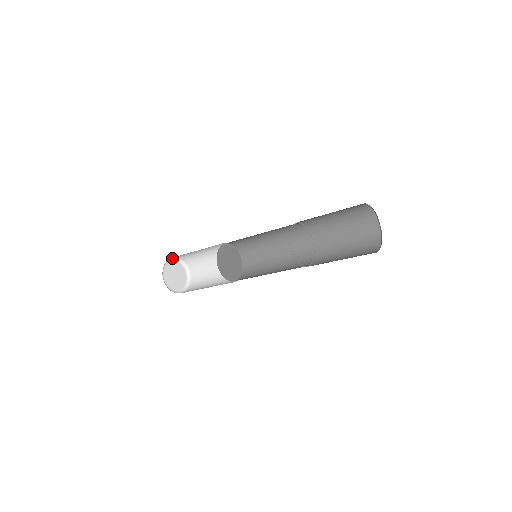
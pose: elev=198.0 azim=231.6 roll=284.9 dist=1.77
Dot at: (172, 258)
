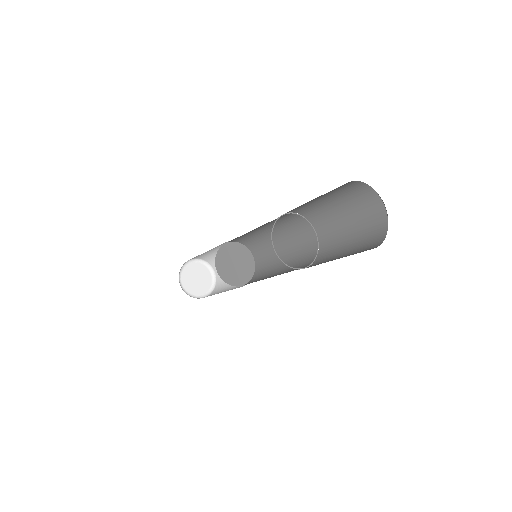
Dot at: (205, 262)
